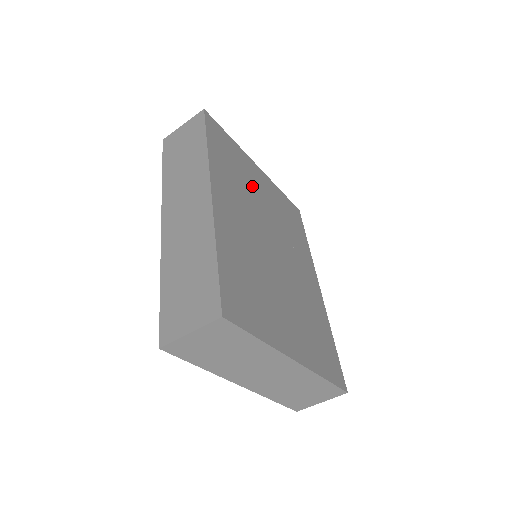
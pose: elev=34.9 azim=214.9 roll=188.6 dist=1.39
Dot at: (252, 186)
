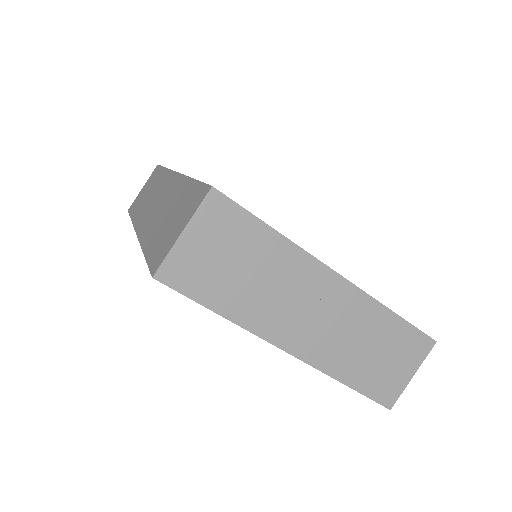
Dot at: occluded
